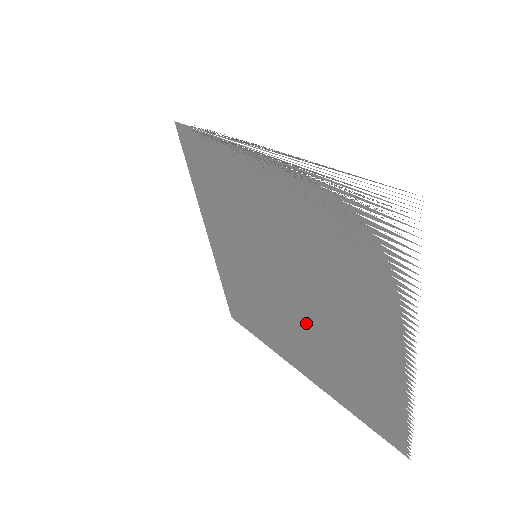
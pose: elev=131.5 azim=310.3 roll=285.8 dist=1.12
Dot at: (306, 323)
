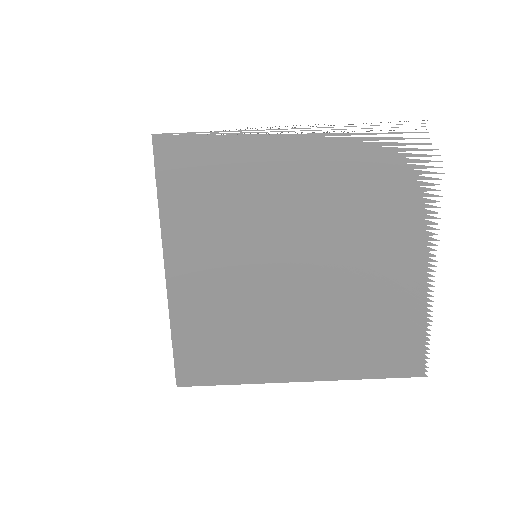
Dot at: (319, 301)
